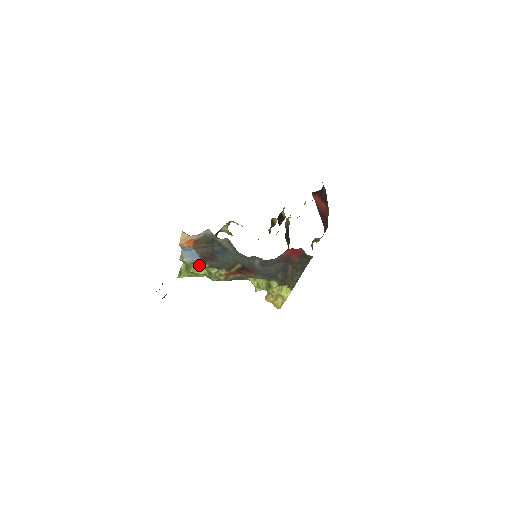
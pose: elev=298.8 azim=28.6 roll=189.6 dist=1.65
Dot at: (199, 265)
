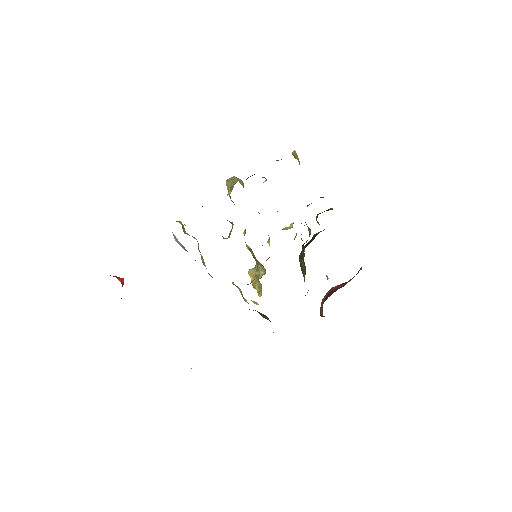
Dot at: occluded
